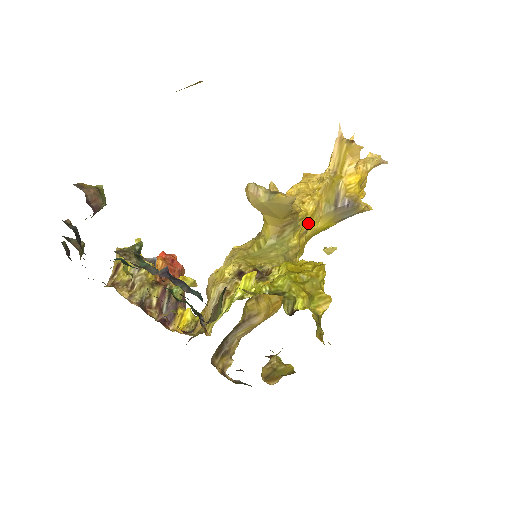
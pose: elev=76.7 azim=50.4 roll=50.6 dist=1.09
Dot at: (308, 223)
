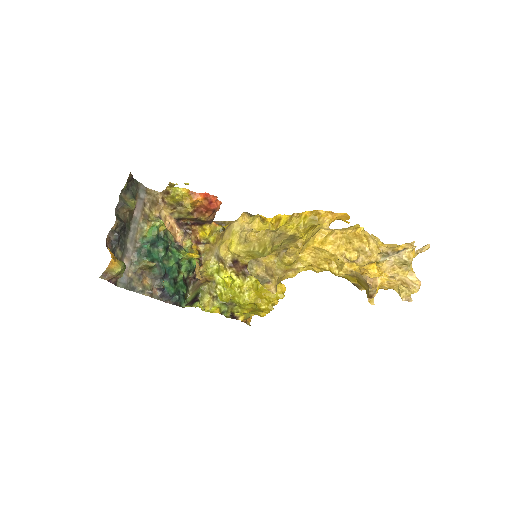
Dot at: occluded
